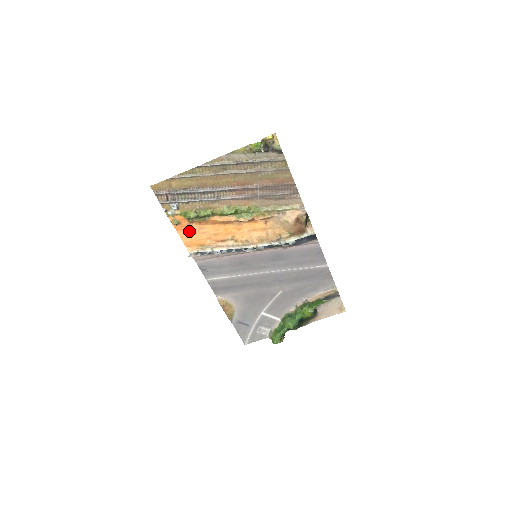
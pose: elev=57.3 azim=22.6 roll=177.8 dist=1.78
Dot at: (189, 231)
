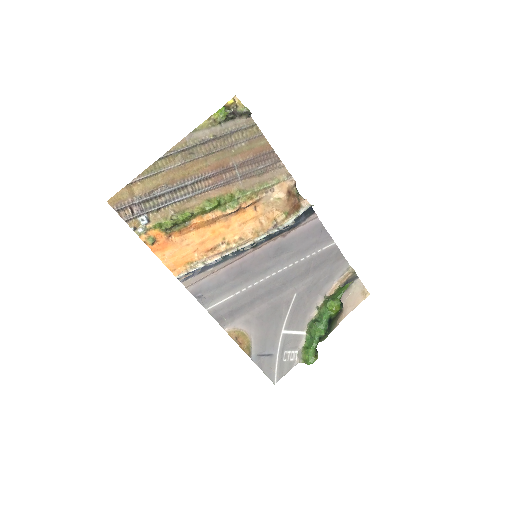
Dot at: (169, 249)
